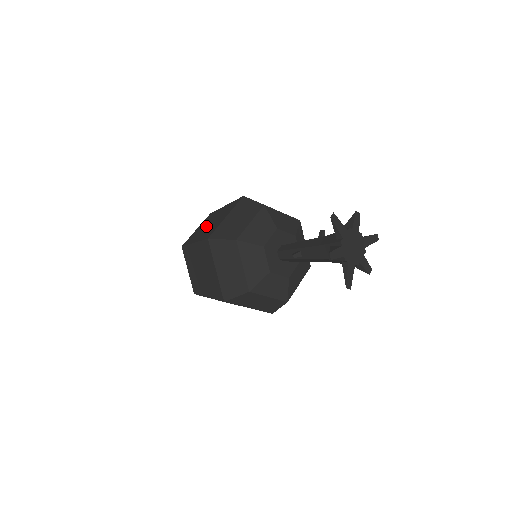
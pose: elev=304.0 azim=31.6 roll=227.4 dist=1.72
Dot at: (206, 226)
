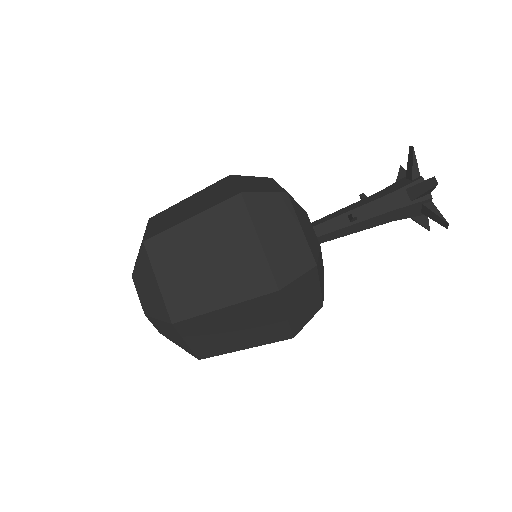
Dot at: (184, 209)
